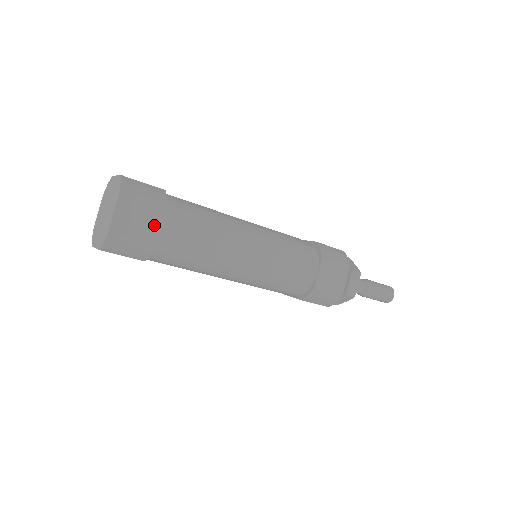
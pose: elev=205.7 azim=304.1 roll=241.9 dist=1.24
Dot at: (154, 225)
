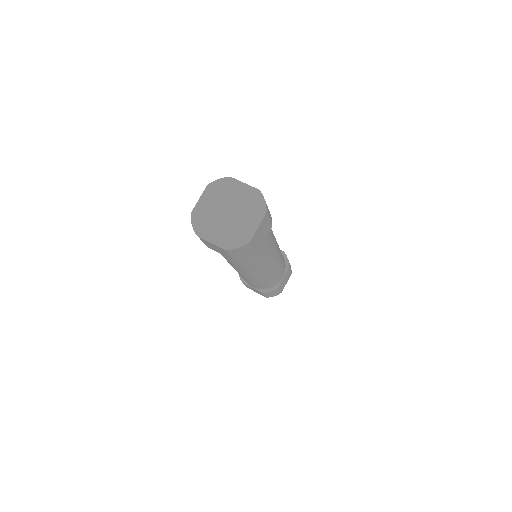
Dot at: (264, 238)
